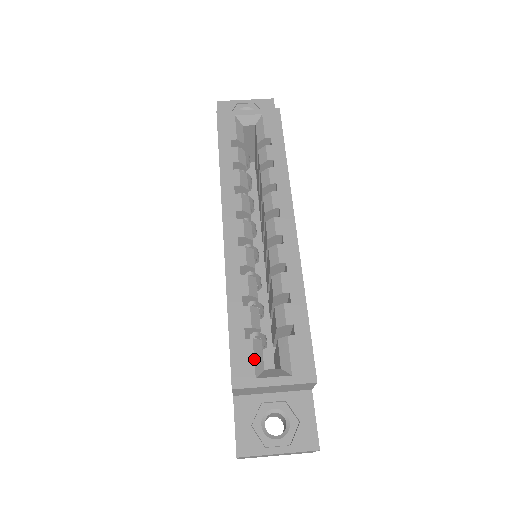
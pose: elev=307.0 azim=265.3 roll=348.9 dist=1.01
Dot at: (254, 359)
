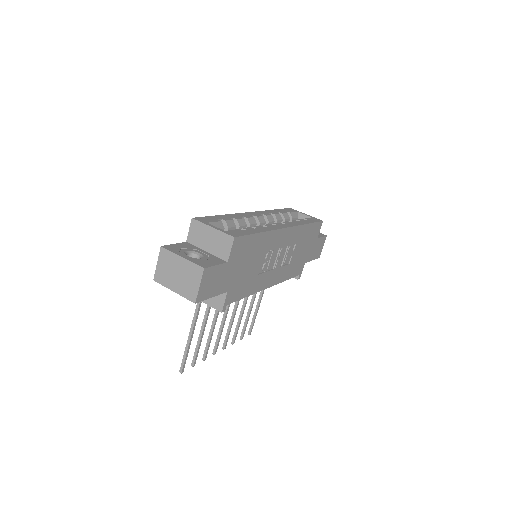
Dot at: (214, 222)
